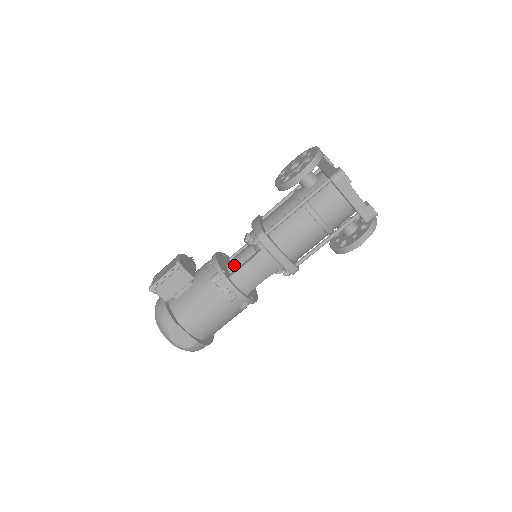
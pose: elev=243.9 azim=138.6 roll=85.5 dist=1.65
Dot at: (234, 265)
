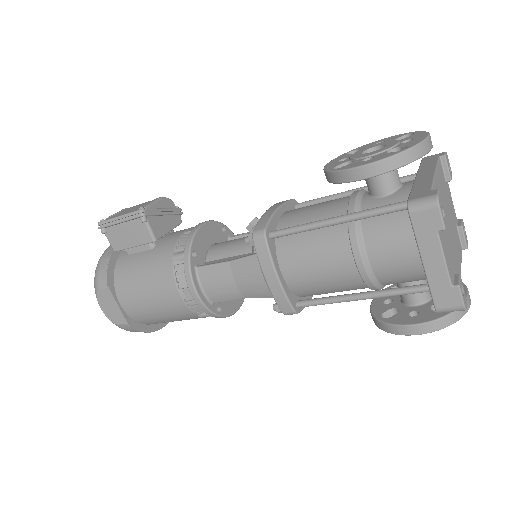
Dot at: (217, 252)
